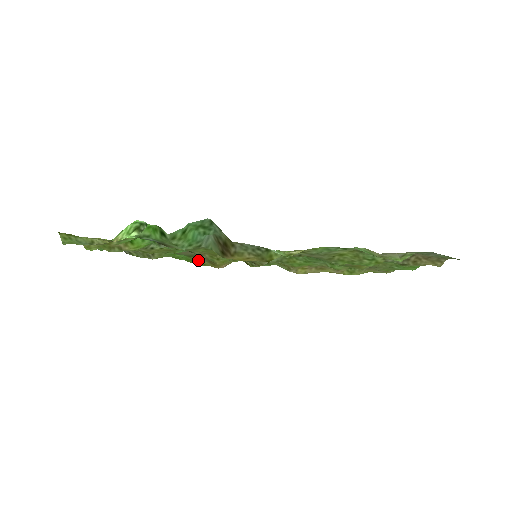
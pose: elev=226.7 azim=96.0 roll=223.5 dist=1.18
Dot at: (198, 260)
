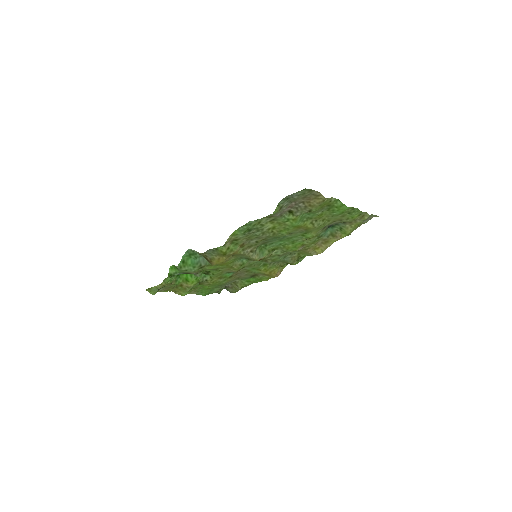
Dot at: (262, 277)
